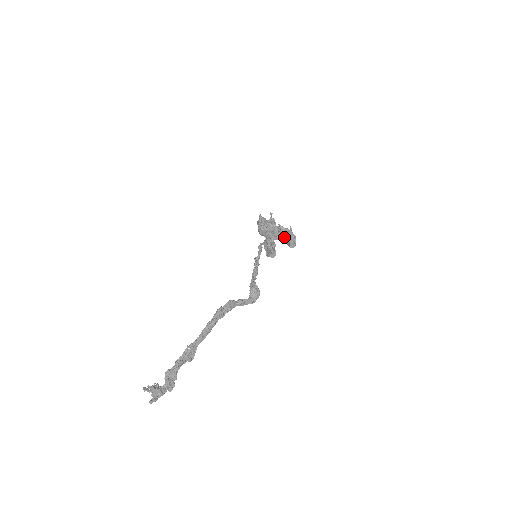
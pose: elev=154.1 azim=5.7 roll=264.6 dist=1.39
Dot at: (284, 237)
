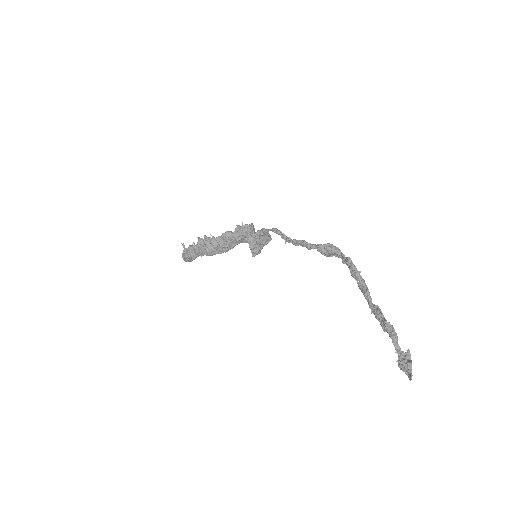
Dot at: (245, 236)
